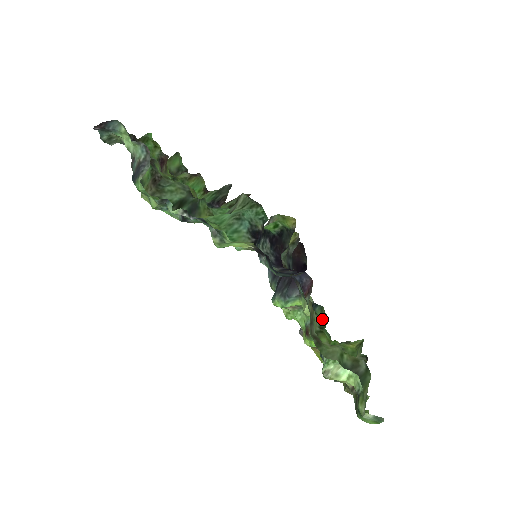
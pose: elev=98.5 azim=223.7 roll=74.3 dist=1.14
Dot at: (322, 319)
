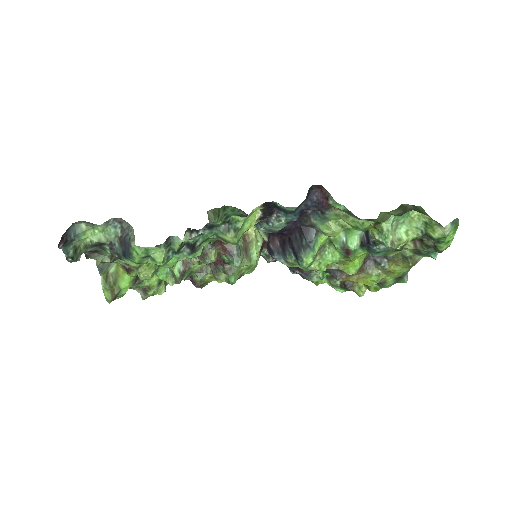
Dot at: occluded
